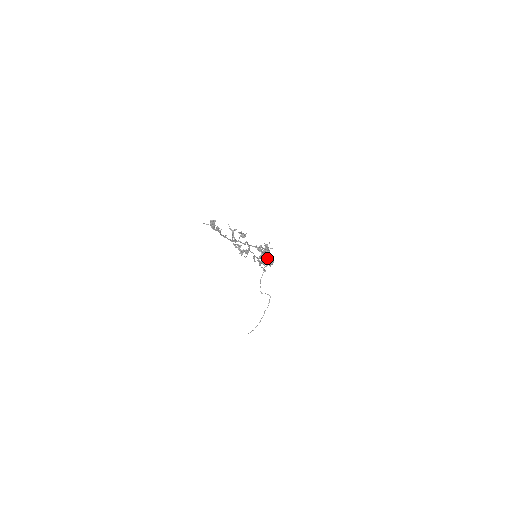
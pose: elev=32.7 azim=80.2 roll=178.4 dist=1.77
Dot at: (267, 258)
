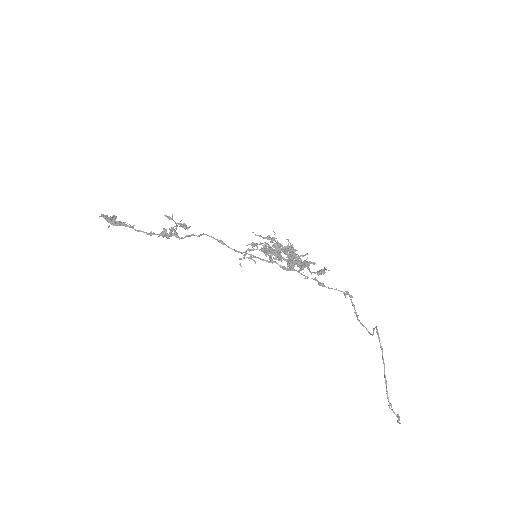
Dot at: (276, 251)
